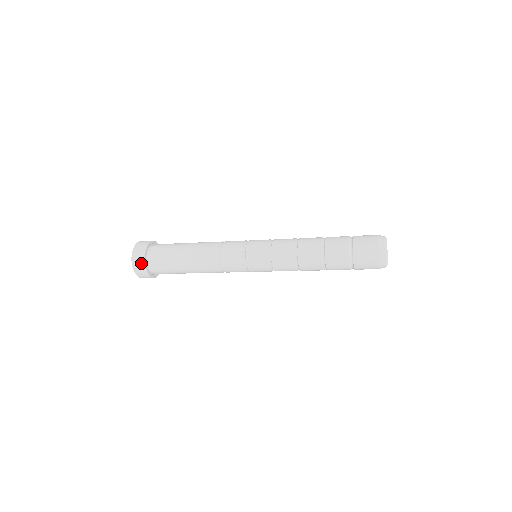
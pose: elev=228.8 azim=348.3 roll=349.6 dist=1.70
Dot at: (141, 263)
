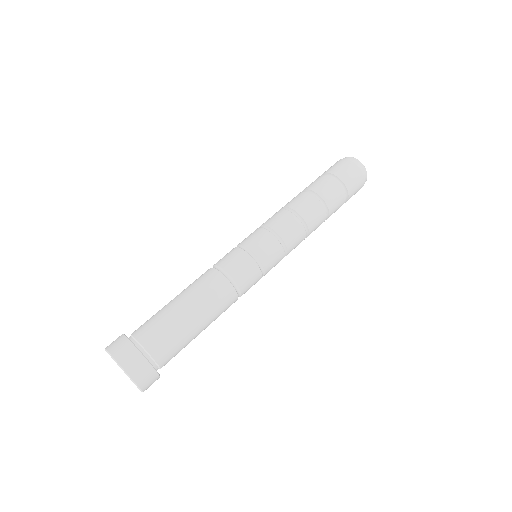
Dot at: (153, 378)
